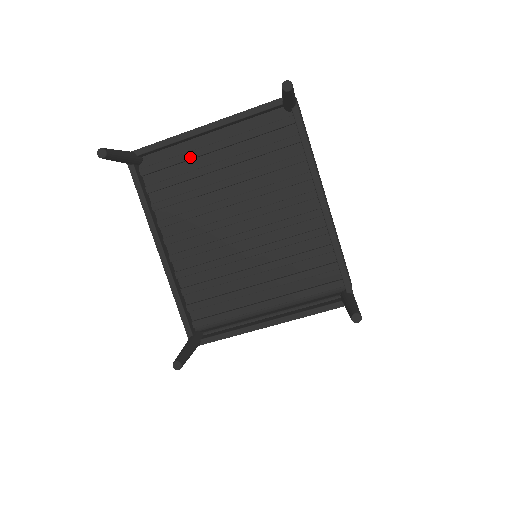
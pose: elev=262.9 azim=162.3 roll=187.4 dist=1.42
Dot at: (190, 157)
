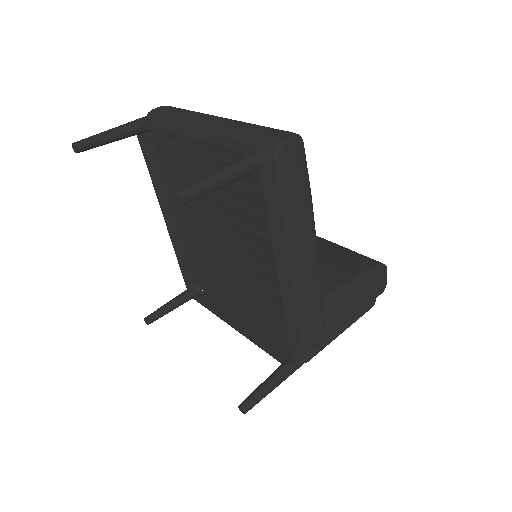
Dot at: (182, 152)
